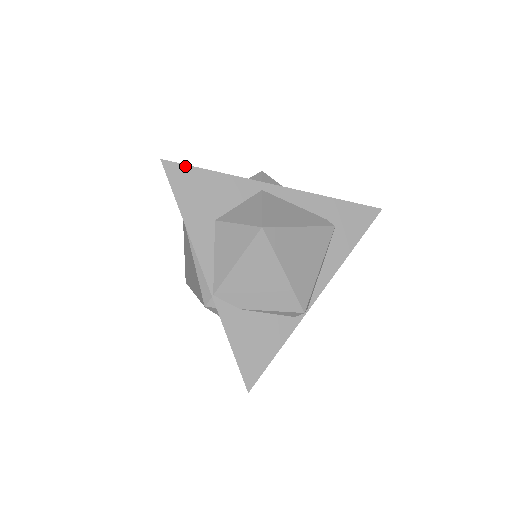
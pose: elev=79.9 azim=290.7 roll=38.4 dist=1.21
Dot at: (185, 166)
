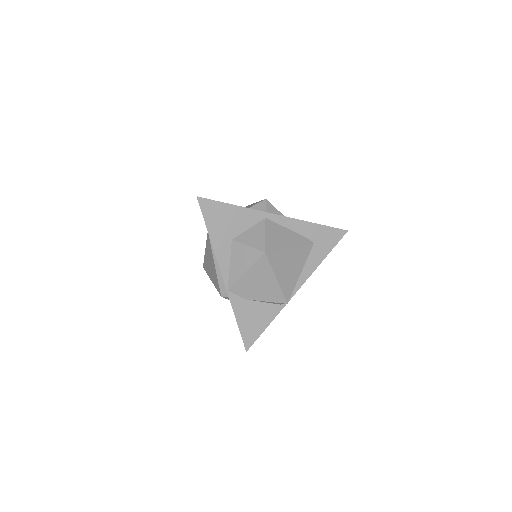
Dot at: (213, 201)
